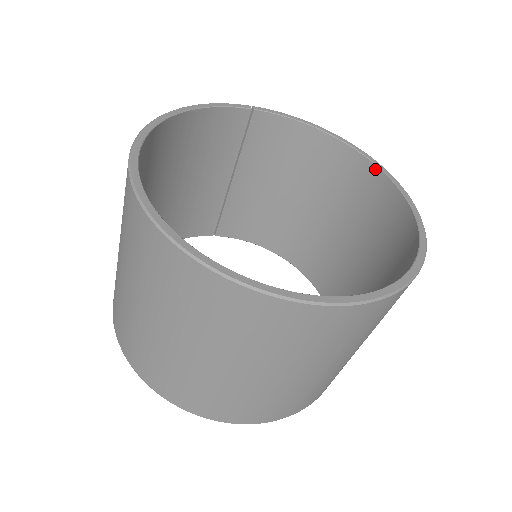
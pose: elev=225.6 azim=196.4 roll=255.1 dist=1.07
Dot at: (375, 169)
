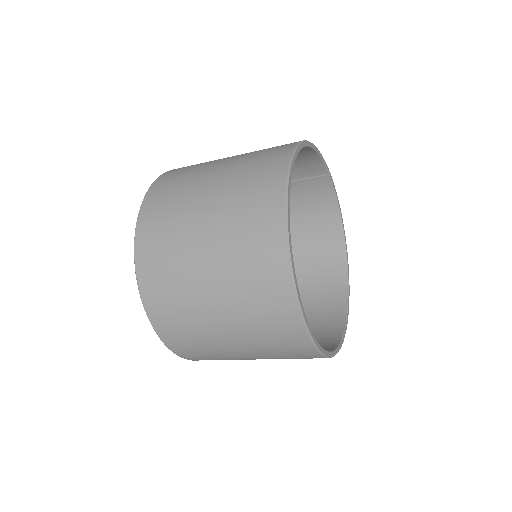
Dot at: (345, 268)
